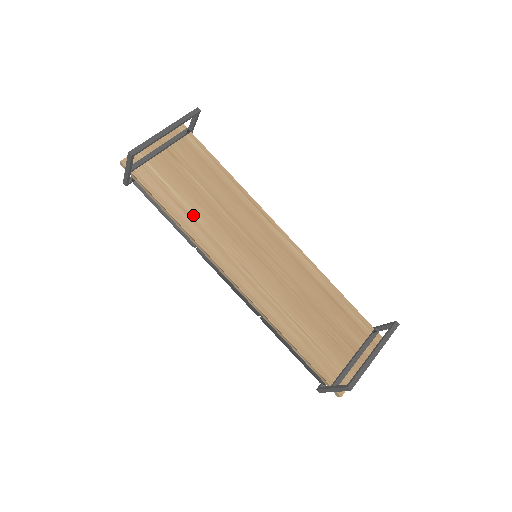
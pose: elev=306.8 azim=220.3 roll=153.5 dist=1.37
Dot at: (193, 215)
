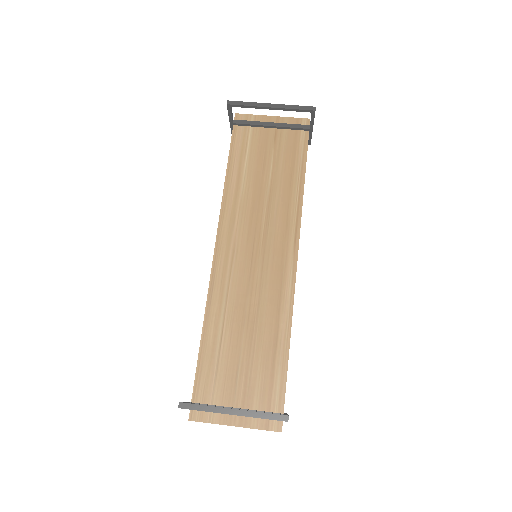
Dot at: (241, 185)
